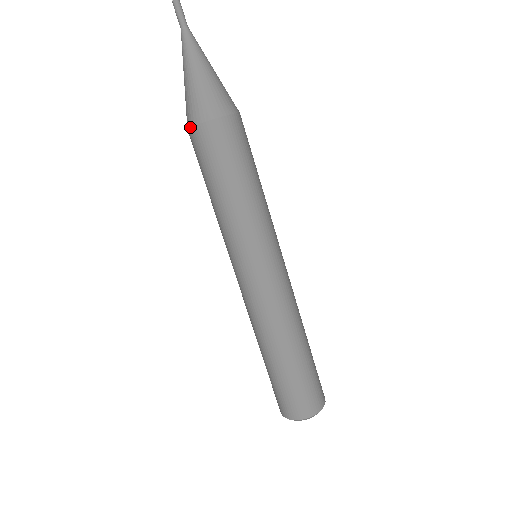
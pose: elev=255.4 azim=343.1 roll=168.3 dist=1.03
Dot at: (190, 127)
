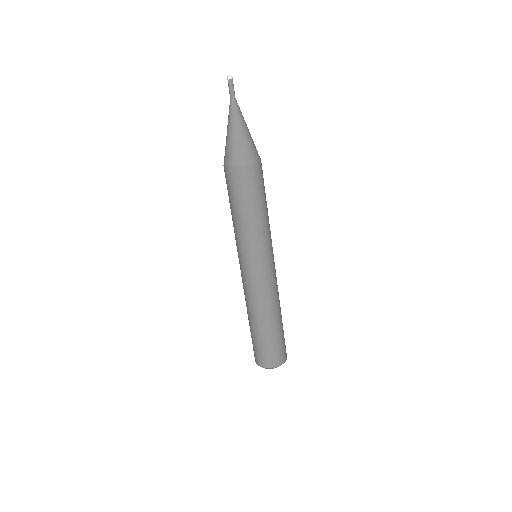
Dot at: (242, 166)
